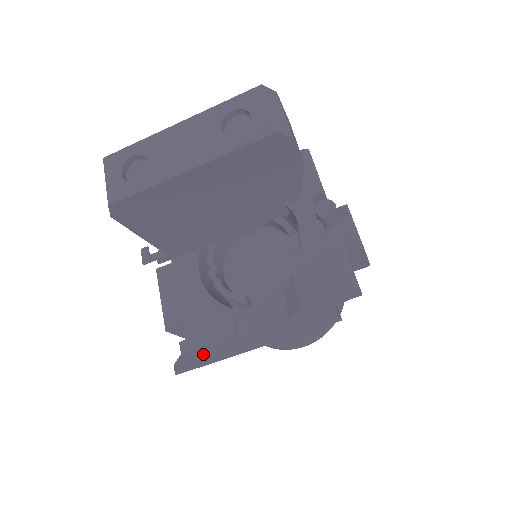
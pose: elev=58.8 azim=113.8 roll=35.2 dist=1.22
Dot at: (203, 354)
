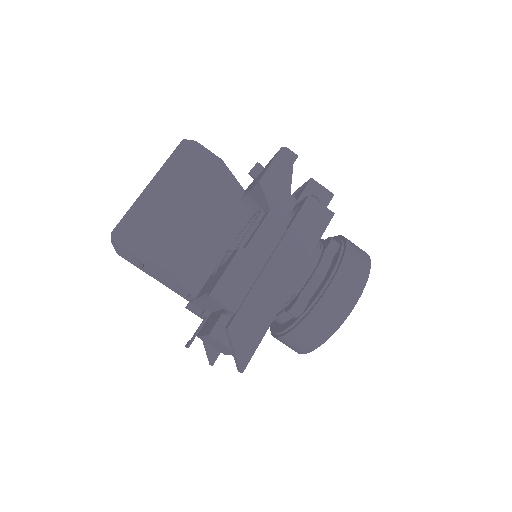
Dot at: (232, 293)
